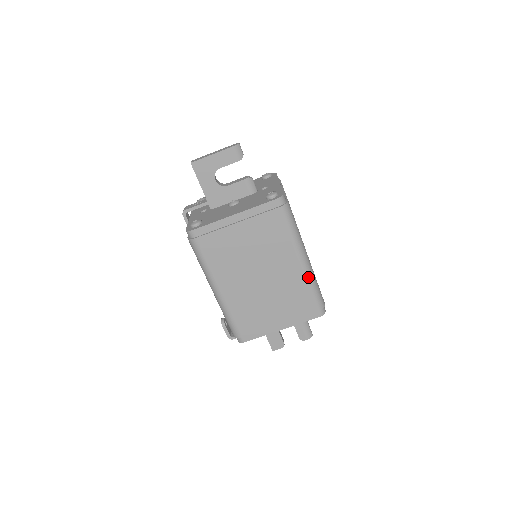
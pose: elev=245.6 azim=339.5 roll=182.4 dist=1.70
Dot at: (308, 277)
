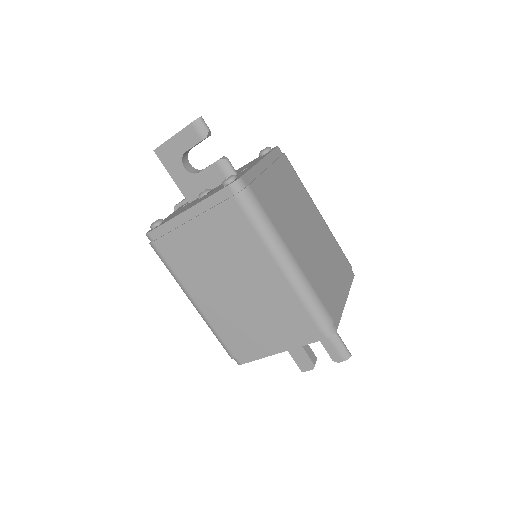
Dot at: (295, 286)
